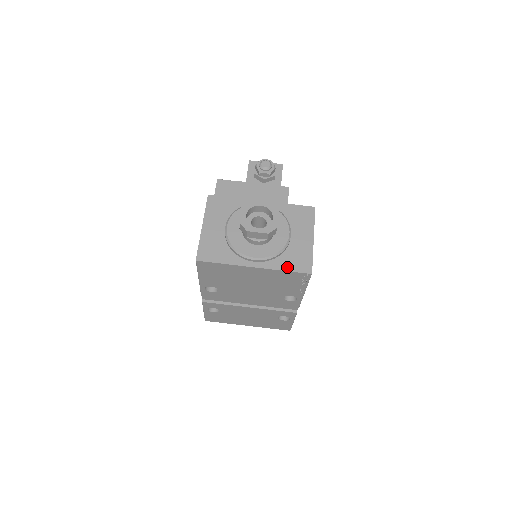
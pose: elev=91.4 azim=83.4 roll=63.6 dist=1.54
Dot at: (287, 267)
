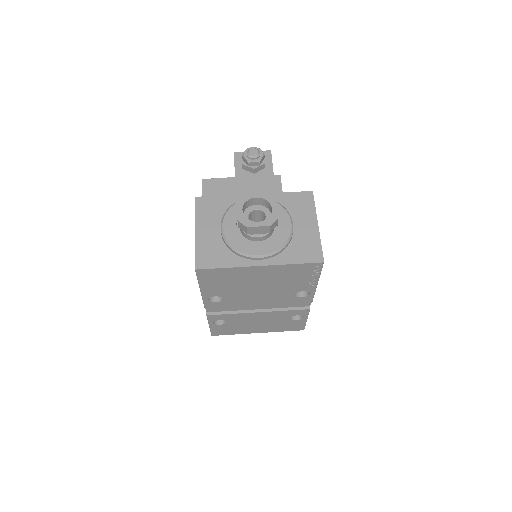
Dot at: (296, 259)
